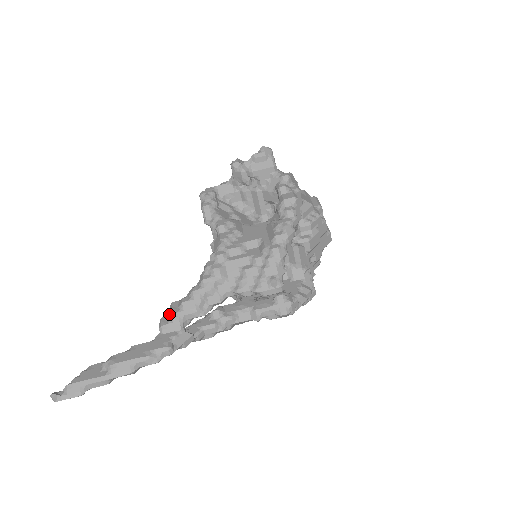
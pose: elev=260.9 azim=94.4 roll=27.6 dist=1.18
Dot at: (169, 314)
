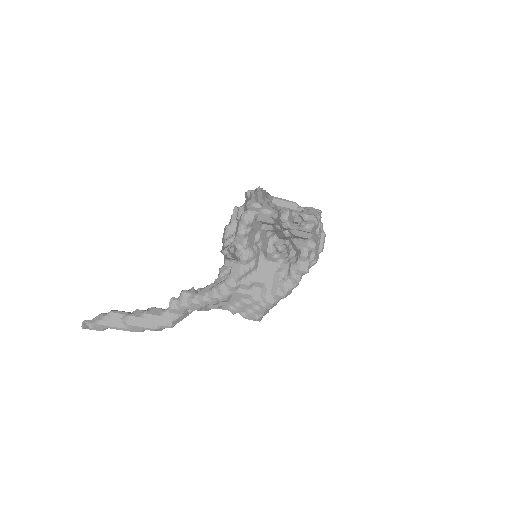
Dot at: (179, 302)
